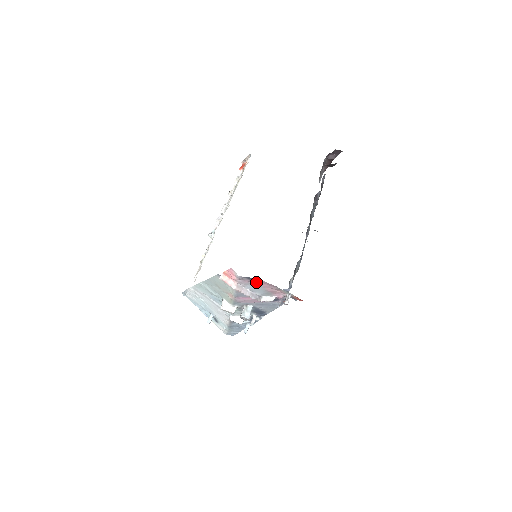
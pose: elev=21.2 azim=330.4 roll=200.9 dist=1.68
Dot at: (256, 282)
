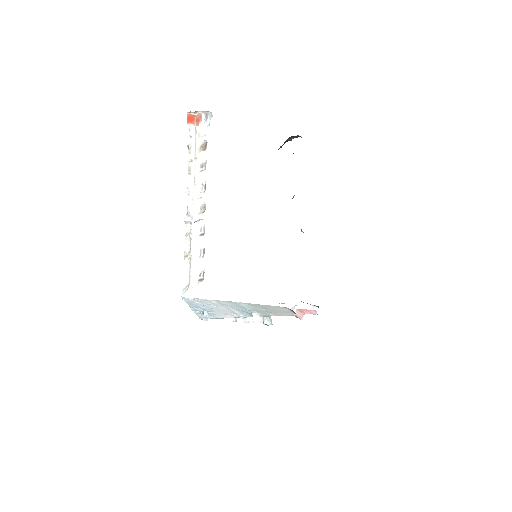
Dot at: occluded
